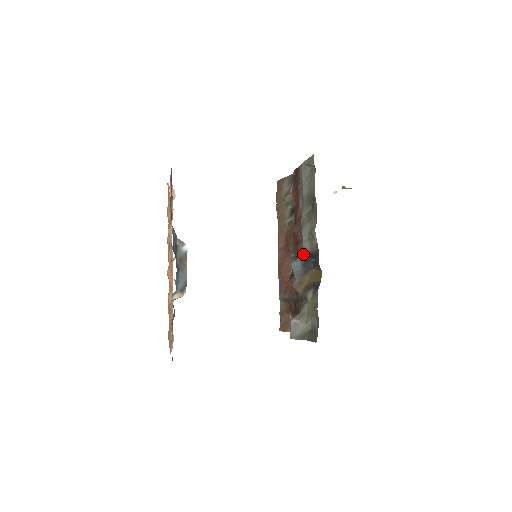
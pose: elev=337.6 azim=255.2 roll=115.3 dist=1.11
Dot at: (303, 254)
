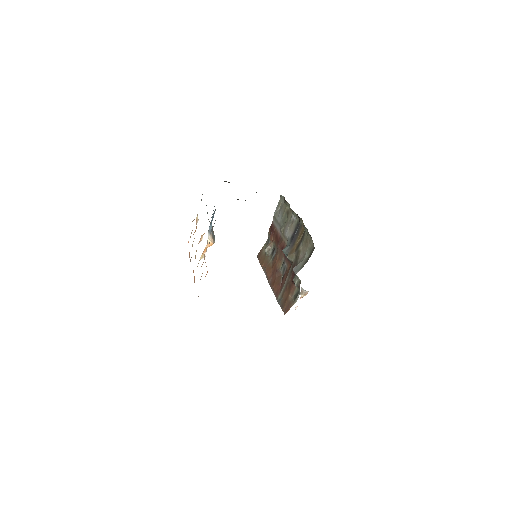
Dot at: (289, 241)
